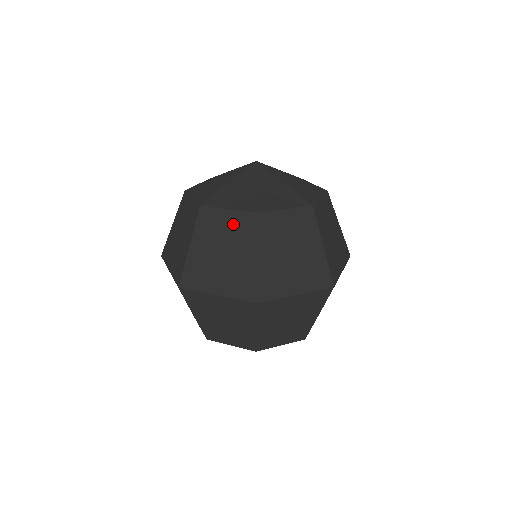
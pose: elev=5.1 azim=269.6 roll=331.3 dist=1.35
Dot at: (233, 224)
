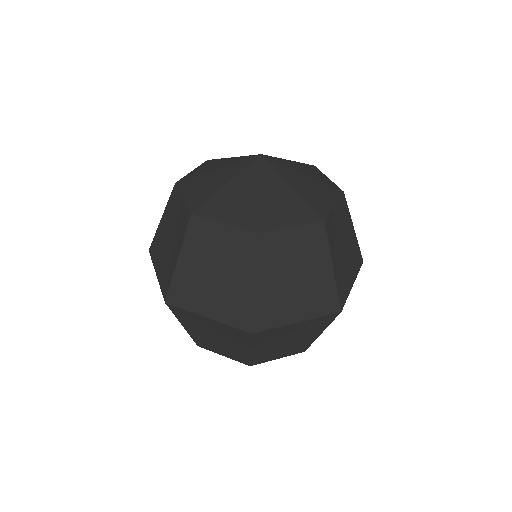
Dot at: (180, 215)
